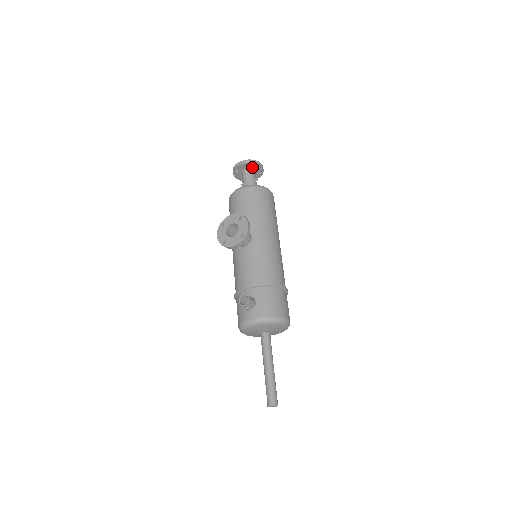
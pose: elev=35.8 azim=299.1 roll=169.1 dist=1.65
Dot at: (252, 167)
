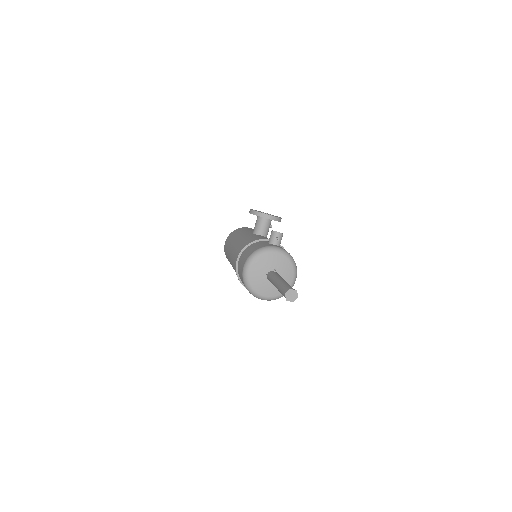
Dot at: occluded
